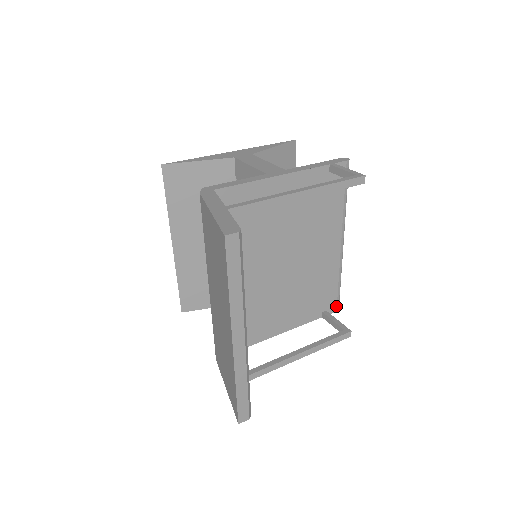
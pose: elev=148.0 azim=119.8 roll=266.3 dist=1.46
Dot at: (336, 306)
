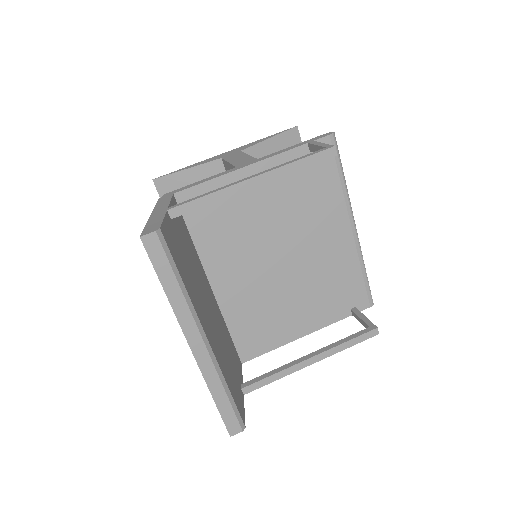
Dot at: (368, 301)
